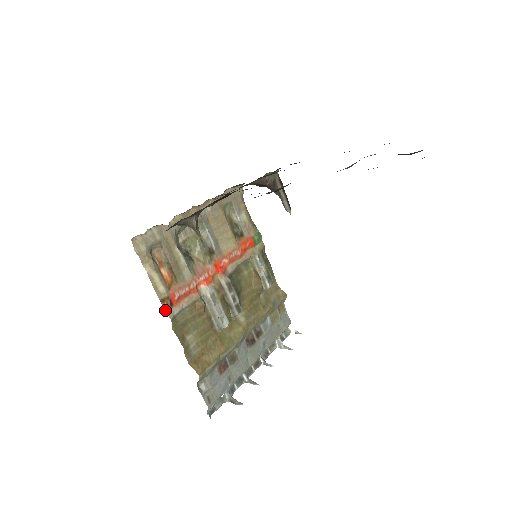
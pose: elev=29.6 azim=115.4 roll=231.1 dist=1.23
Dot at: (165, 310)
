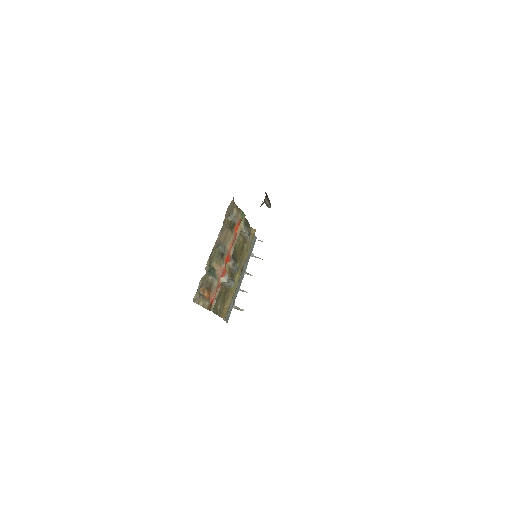
Dot at: (210, 310)
